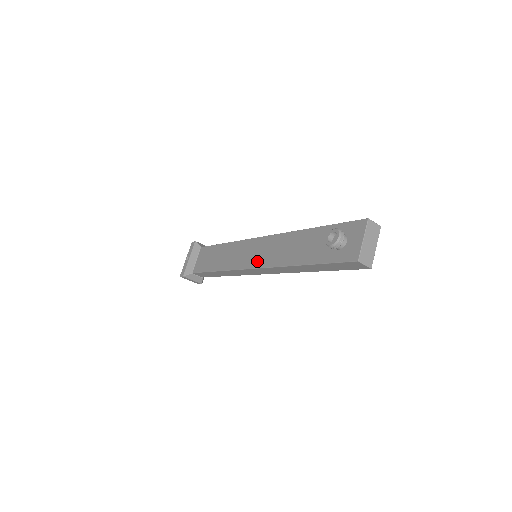
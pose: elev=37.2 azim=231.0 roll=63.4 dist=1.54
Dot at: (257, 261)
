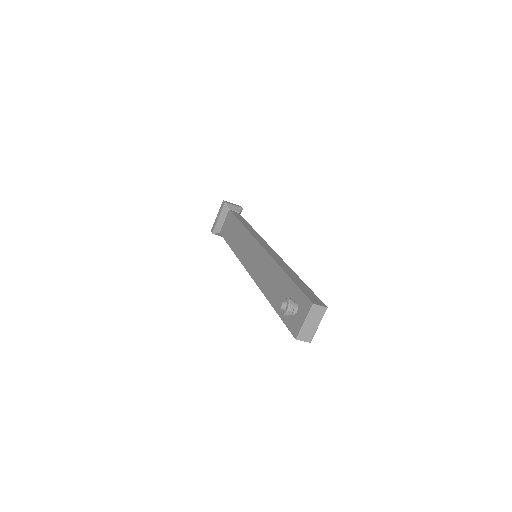
Dot at: (251, 268)
